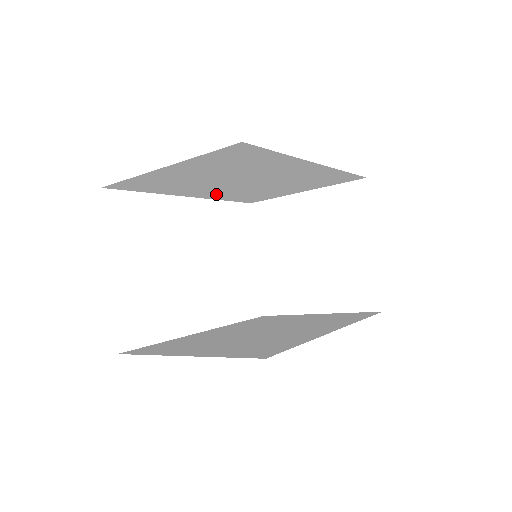
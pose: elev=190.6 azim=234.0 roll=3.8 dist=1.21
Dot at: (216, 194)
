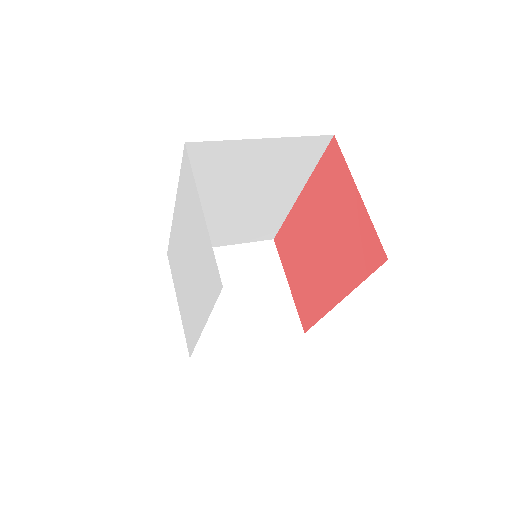
Dot at: occluded
